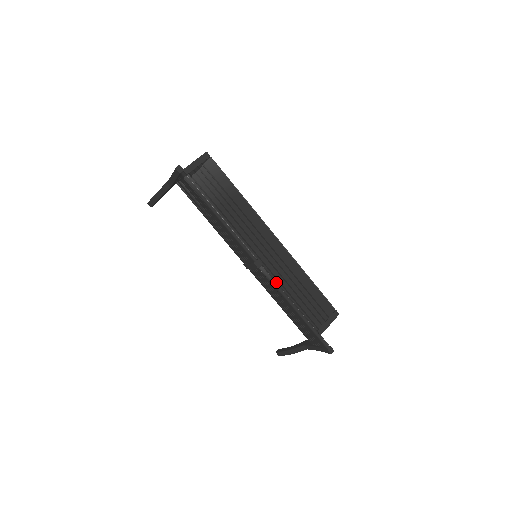
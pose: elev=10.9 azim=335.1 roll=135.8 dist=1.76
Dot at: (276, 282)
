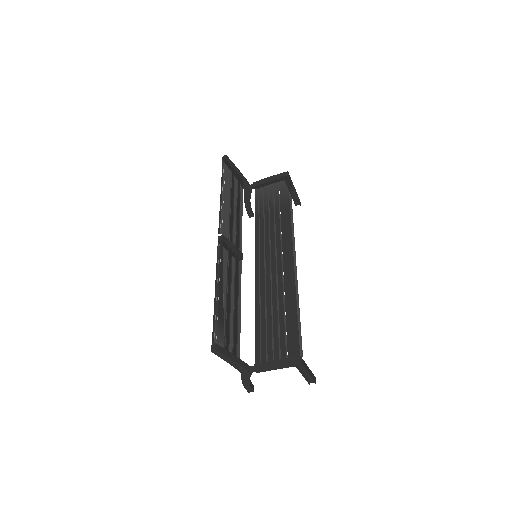
Dot at: (219, 258)
